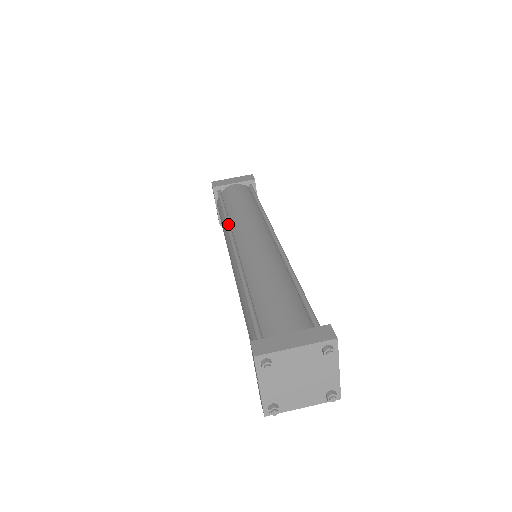
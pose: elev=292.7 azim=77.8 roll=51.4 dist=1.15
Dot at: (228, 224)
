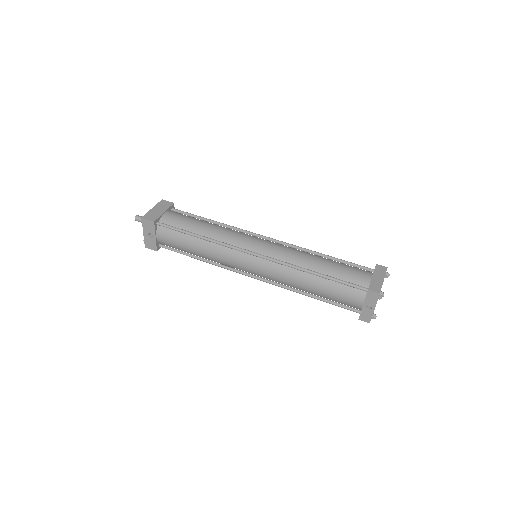
Dot at: (226, 243)
